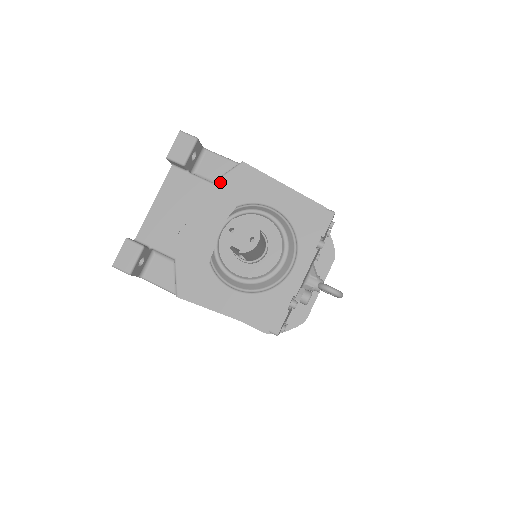
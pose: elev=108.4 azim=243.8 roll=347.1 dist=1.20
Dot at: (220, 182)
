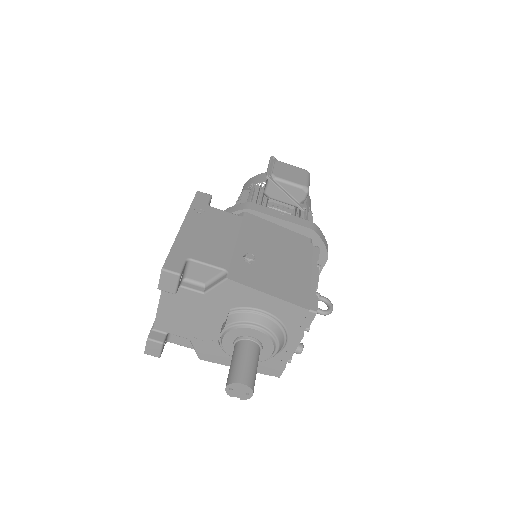
Dot at: (211, 293)
